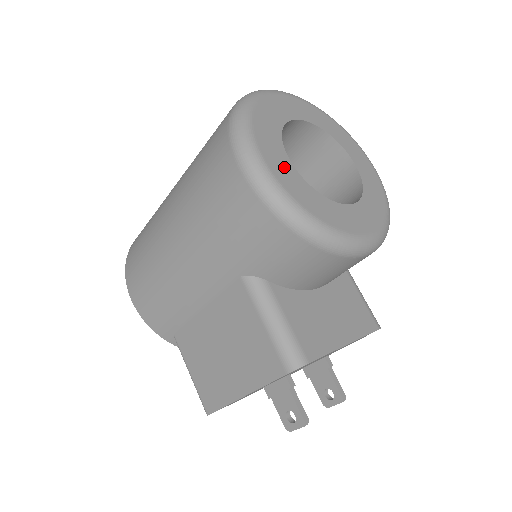
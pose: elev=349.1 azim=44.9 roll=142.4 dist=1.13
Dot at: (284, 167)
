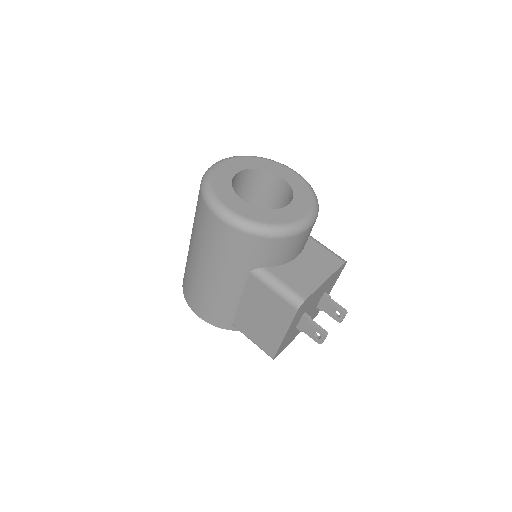
Dot at: (241, 206)
